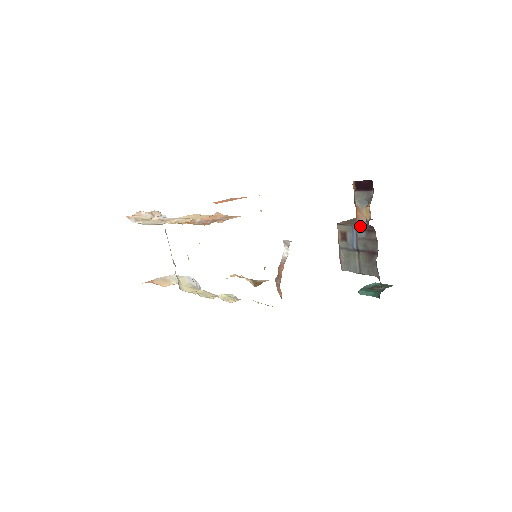
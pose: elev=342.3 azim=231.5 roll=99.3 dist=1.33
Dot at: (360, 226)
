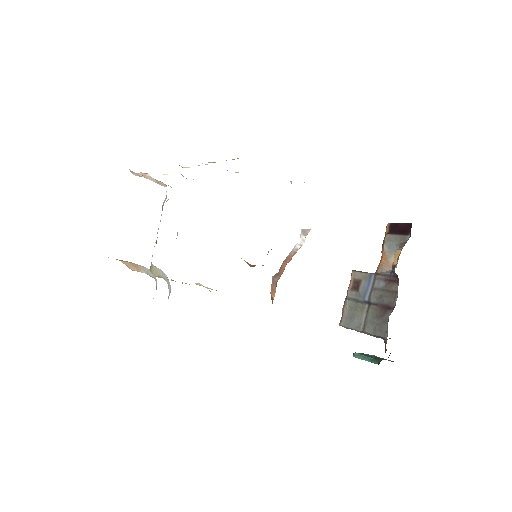
Dot at: (381, 274)
